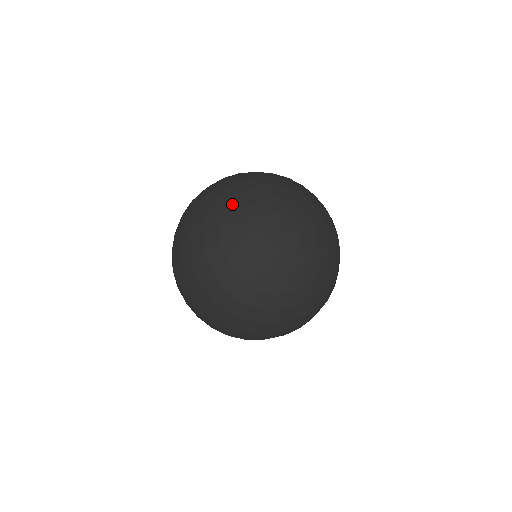
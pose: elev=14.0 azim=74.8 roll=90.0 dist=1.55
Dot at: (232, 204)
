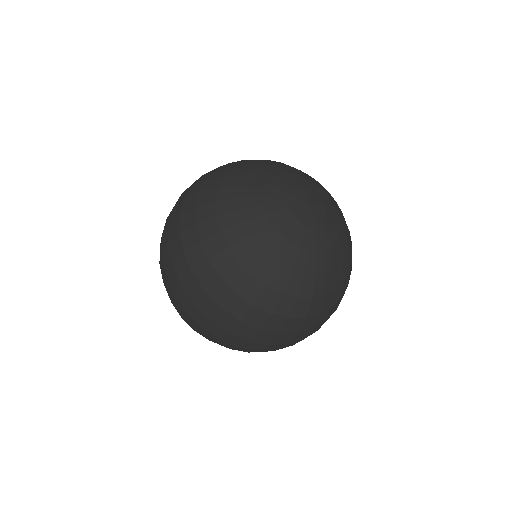
Dot at: (246, 223)
